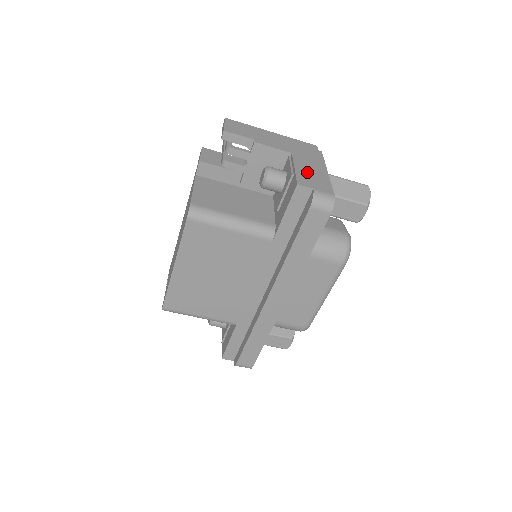
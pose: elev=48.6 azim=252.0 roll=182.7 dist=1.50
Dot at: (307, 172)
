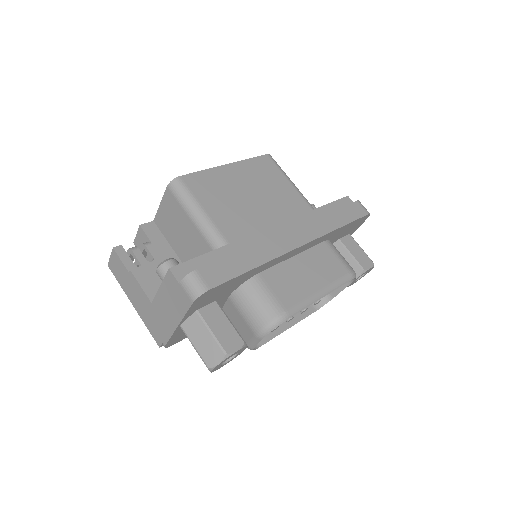
Dot at: occluded
